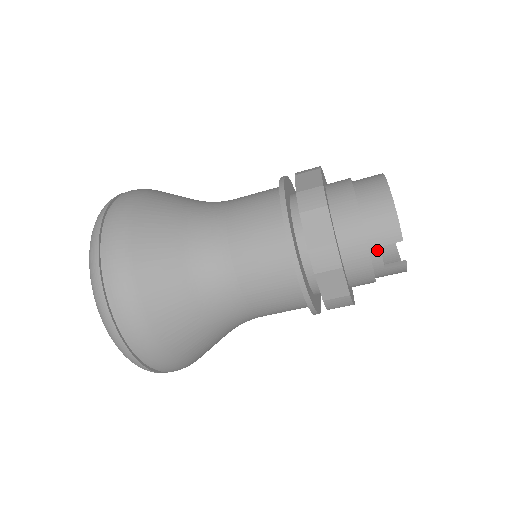
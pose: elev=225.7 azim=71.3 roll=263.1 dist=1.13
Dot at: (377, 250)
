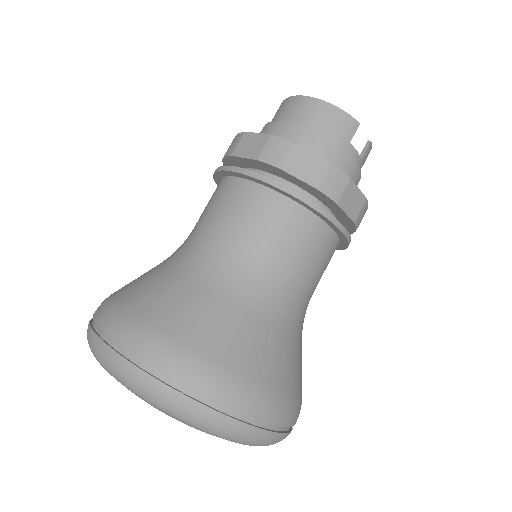
Dot at: (350, 148)
